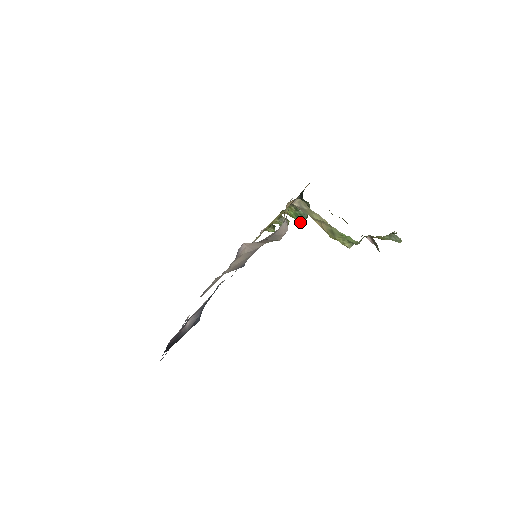
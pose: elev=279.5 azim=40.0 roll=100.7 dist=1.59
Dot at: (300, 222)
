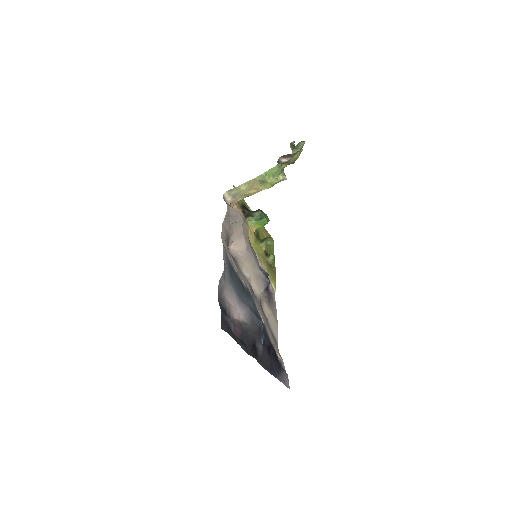
Dot at: (263, 219)
